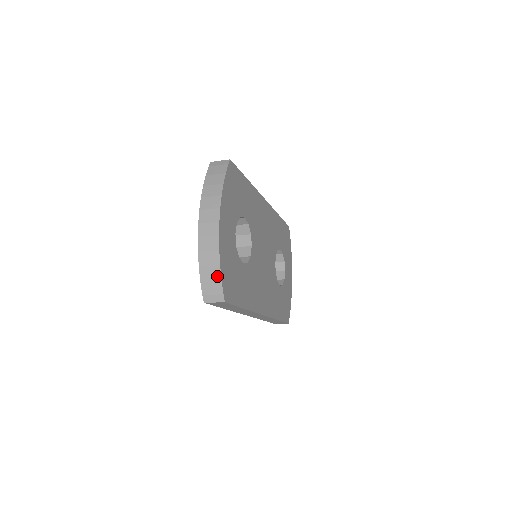
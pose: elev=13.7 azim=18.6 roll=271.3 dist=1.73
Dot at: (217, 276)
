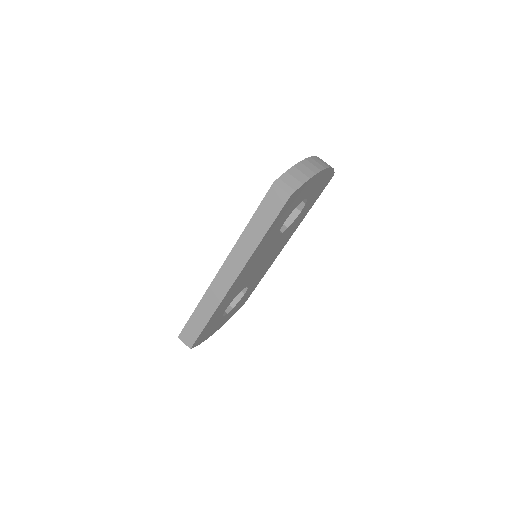
Dot at: (302, 180)
